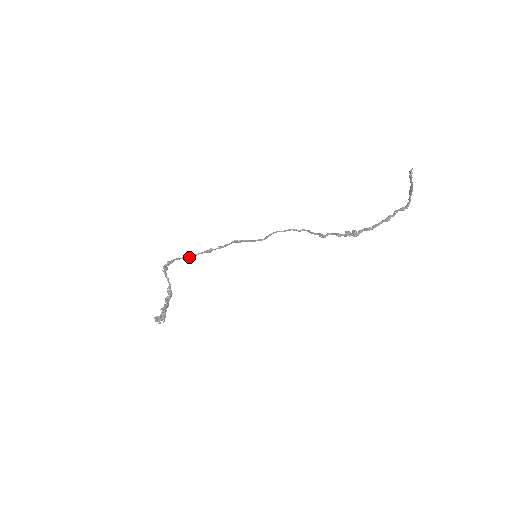
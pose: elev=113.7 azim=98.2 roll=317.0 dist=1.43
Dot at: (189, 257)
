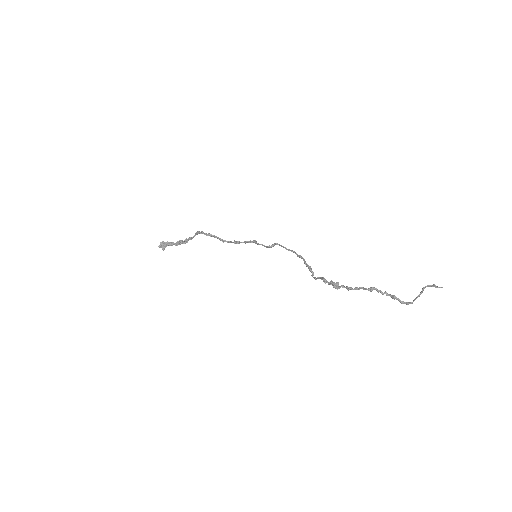
Dot at: occluded
